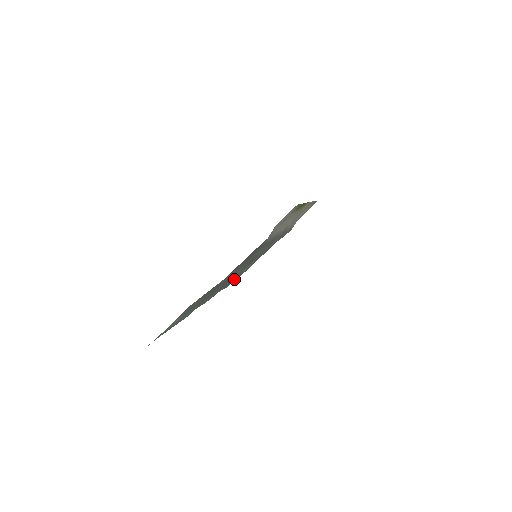
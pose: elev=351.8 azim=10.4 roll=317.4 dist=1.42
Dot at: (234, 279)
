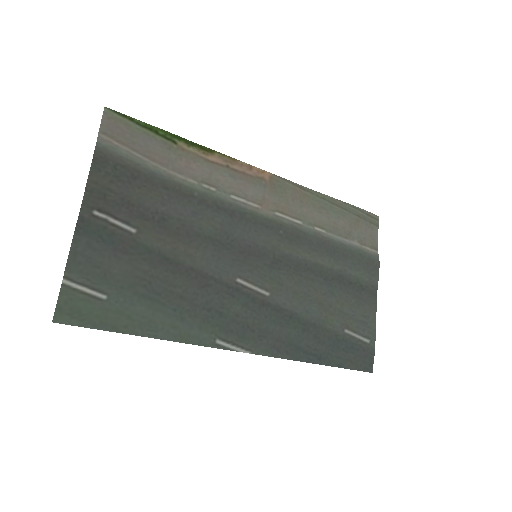
Dot at: (335, 349)
